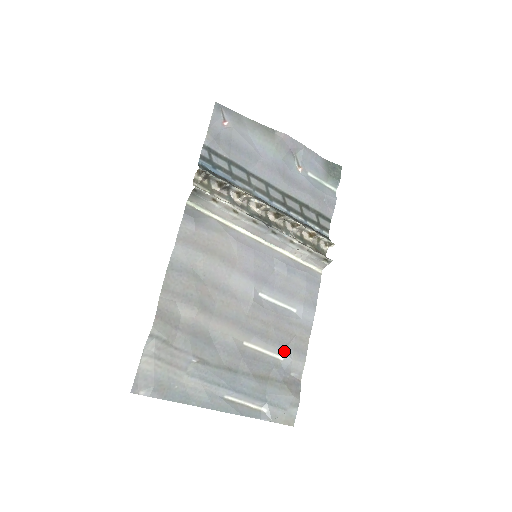
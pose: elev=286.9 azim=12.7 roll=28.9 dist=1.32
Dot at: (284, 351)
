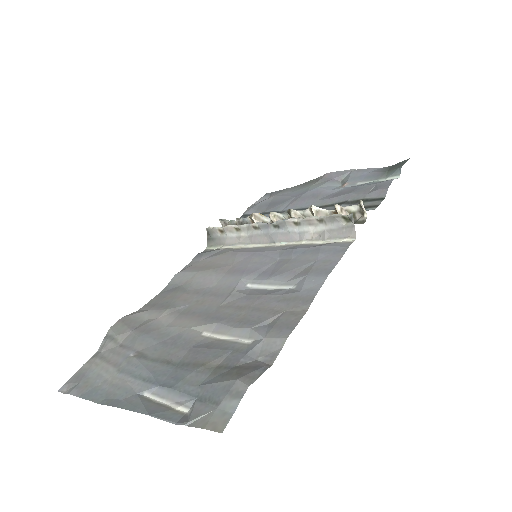
Dot at: (255, 330)
